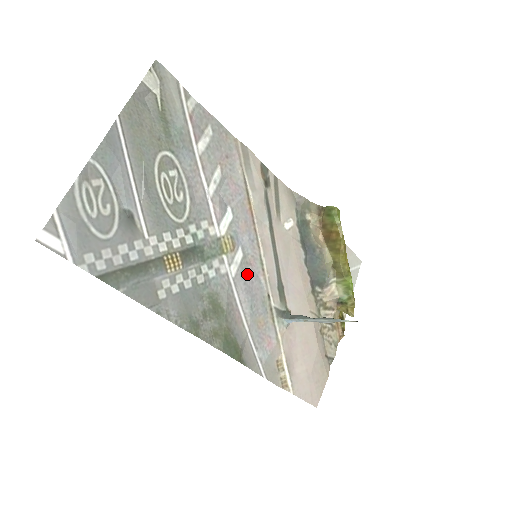
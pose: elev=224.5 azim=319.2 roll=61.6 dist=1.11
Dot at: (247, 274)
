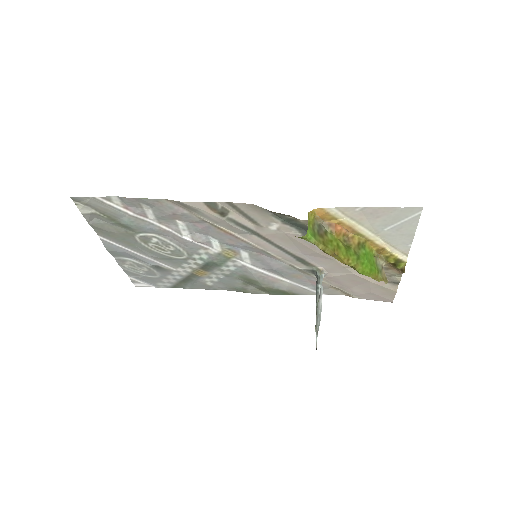
Dot at: (262, 260)
